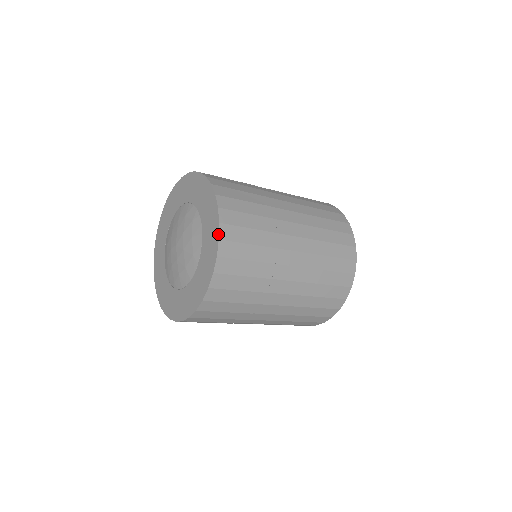
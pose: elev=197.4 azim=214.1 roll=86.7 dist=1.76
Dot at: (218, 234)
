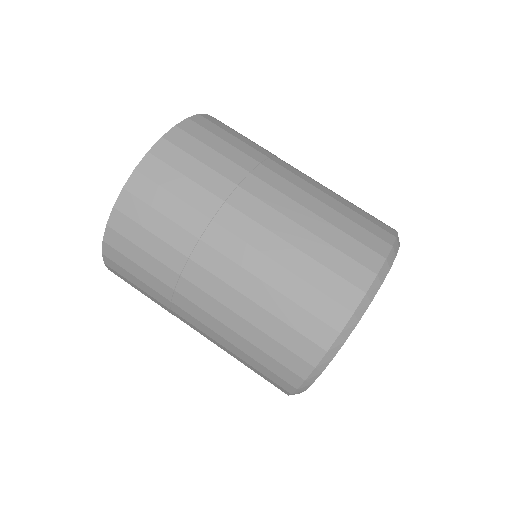
Dot at: (166, 134)
